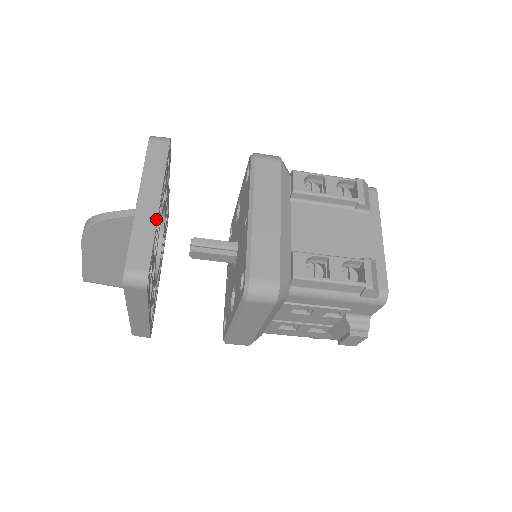
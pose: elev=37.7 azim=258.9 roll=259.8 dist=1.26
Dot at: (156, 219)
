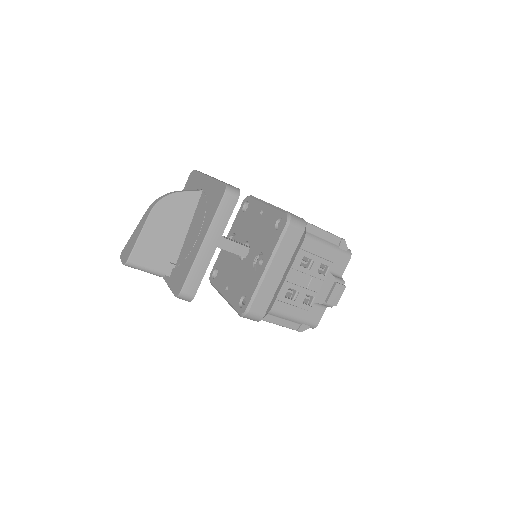
Dot at: occluded
